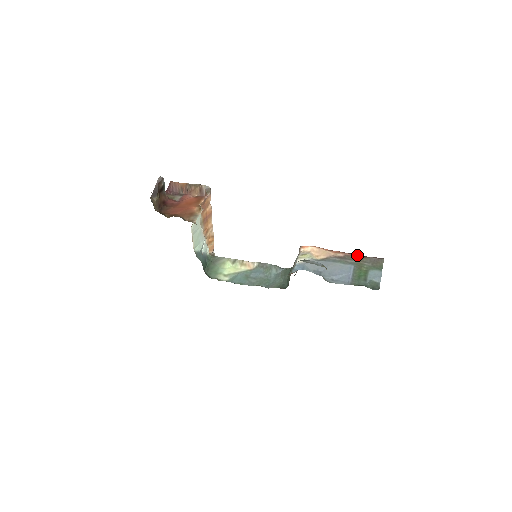
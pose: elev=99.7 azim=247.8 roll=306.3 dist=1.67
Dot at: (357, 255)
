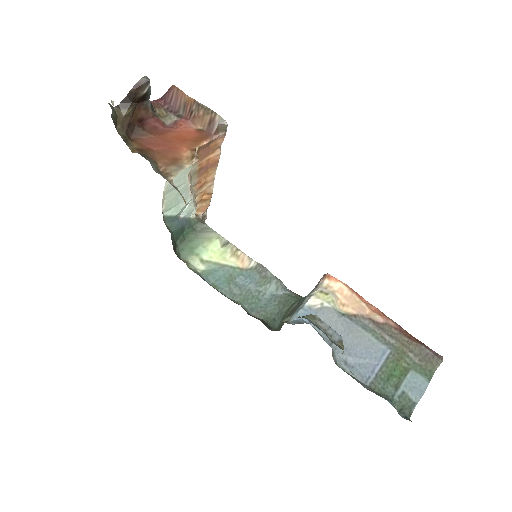
Dot at: (404, 331)
